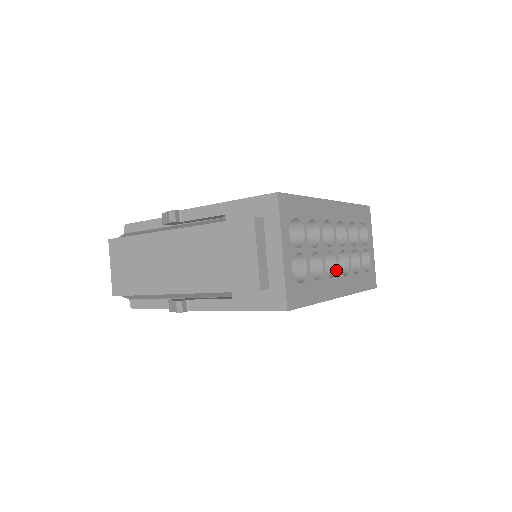
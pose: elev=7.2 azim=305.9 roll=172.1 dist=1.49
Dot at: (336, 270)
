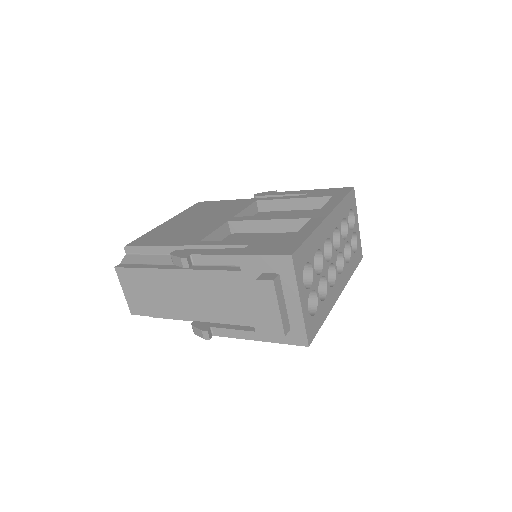
Dot at: (335, 275)
